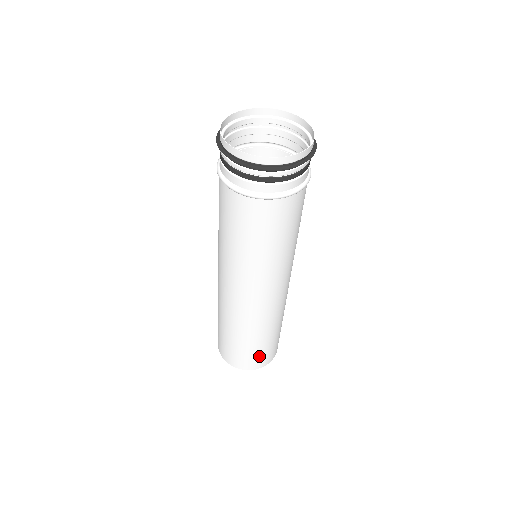
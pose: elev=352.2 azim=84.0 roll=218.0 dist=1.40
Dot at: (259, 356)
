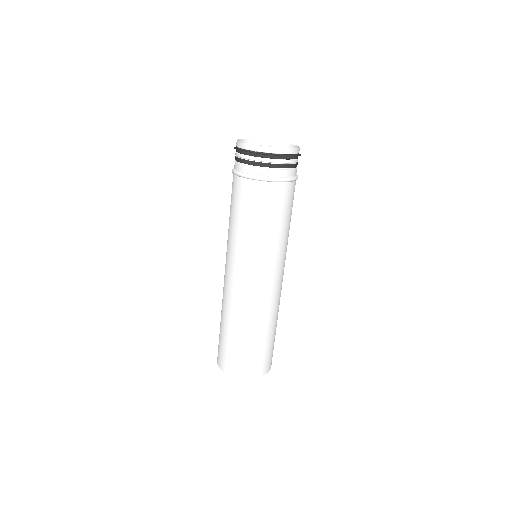
Dot at: (257, 359)
